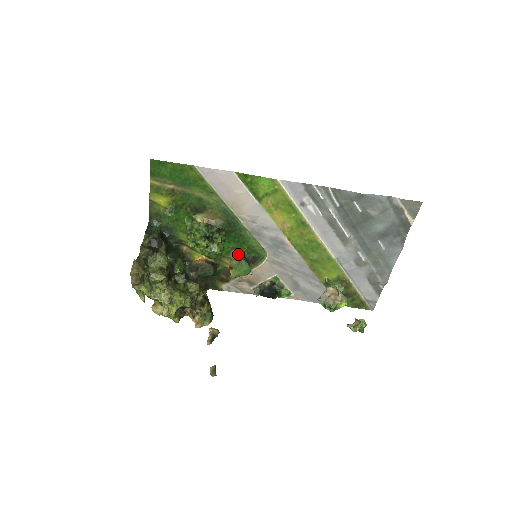
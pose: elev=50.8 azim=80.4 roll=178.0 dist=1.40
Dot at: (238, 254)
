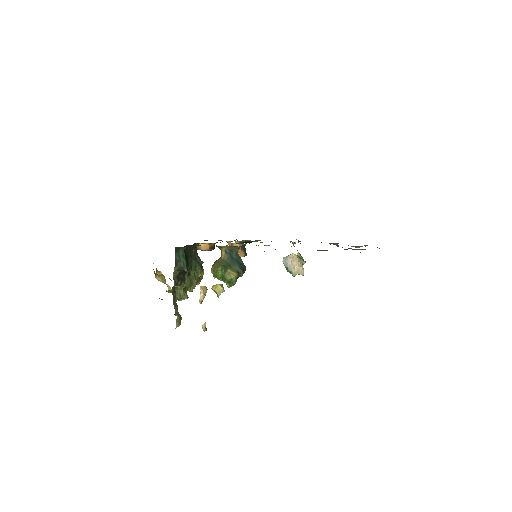
Dot at: (239, 245)
